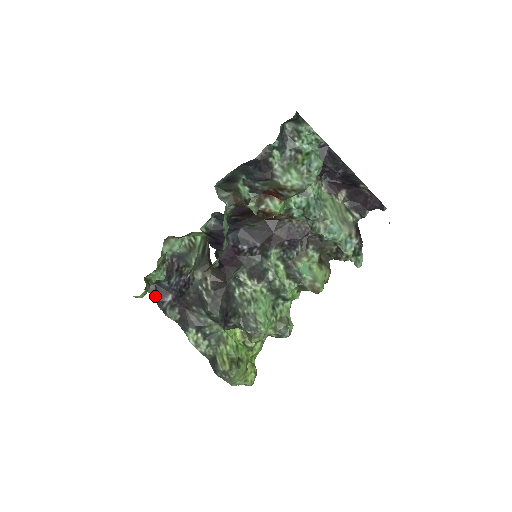
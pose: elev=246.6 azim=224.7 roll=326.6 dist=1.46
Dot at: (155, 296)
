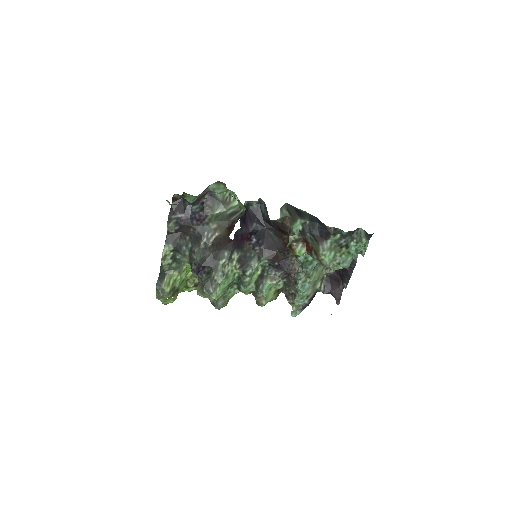
Dot at: occluded
